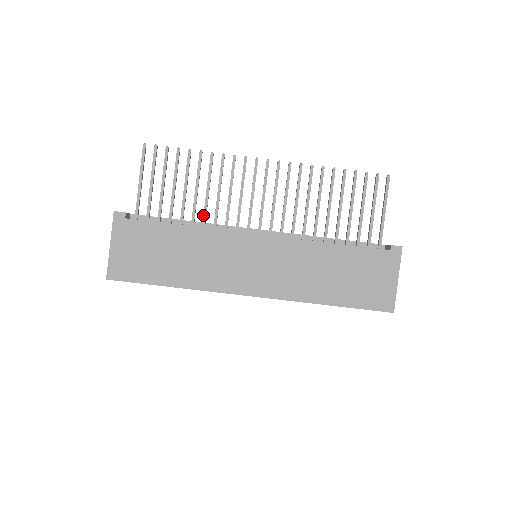
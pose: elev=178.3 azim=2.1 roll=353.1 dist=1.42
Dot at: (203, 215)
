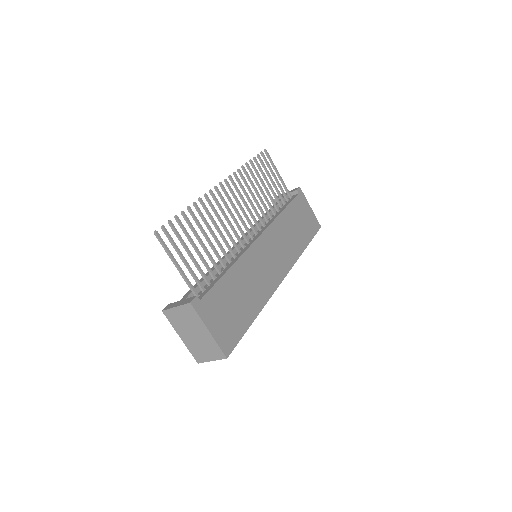
Dot at: (224, 253)
